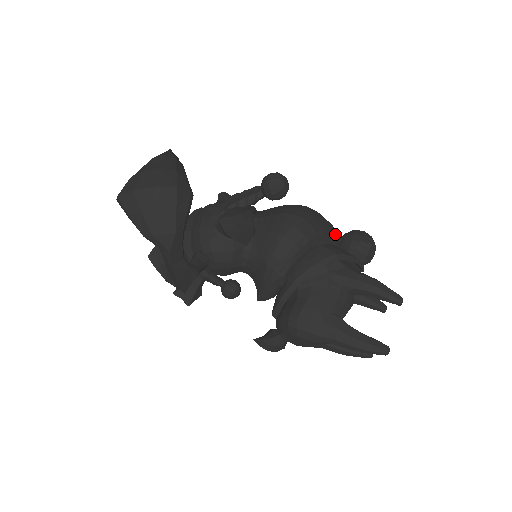
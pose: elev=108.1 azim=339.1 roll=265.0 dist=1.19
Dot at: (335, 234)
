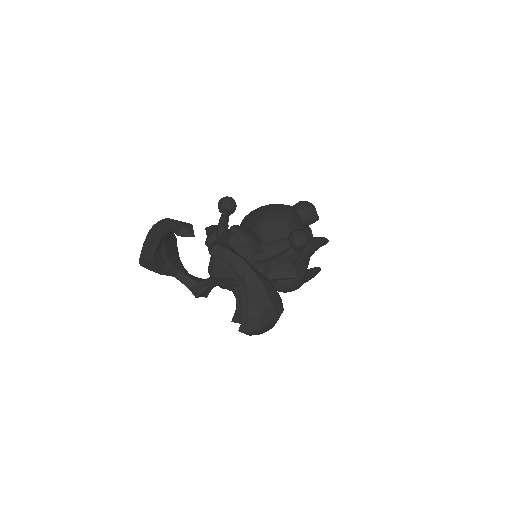
Dot at: occluded
